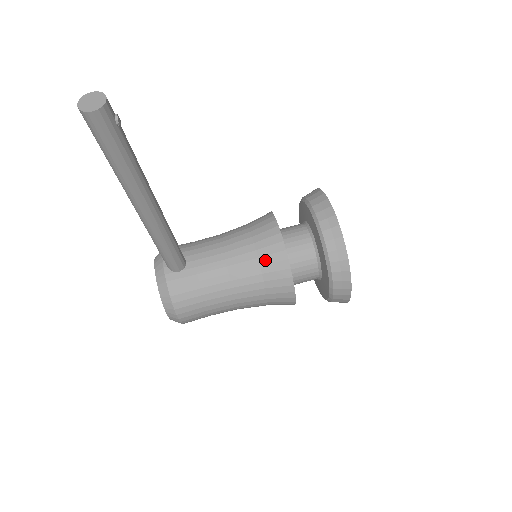
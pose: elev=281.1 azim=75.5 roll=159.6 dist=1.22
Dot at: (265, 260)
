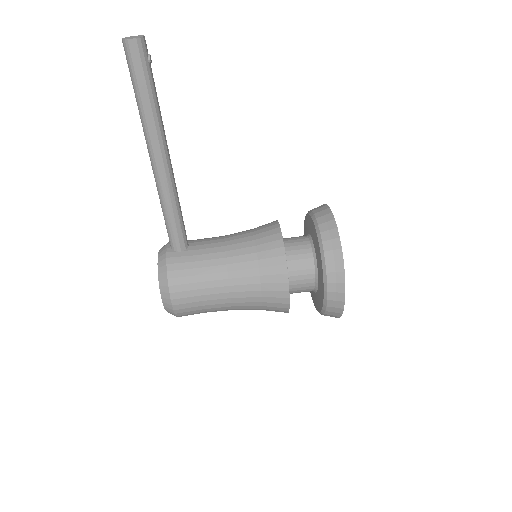
Dot at: (262, 247)
